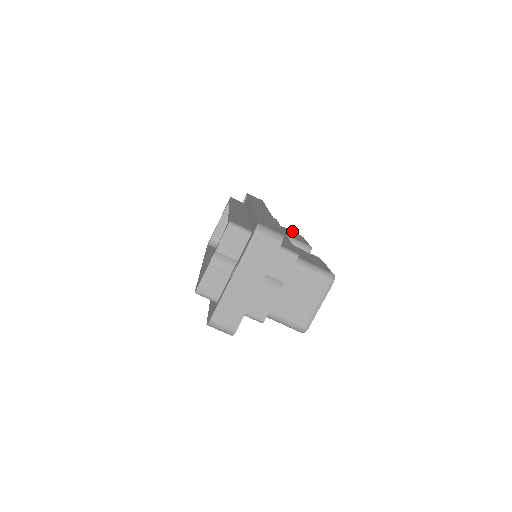
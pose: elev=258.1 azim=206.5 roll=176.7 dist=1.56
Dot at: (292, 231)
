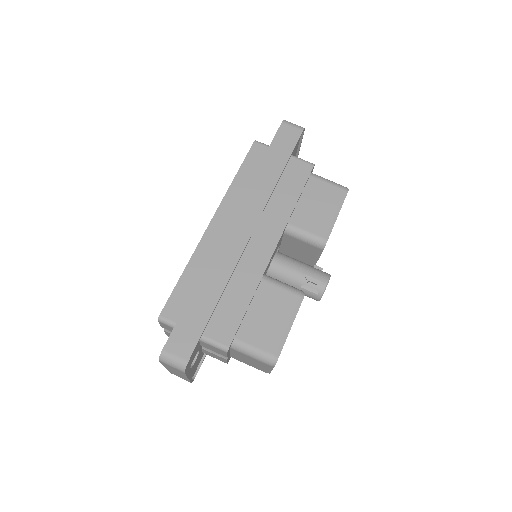
Dot at: (331, 185)
